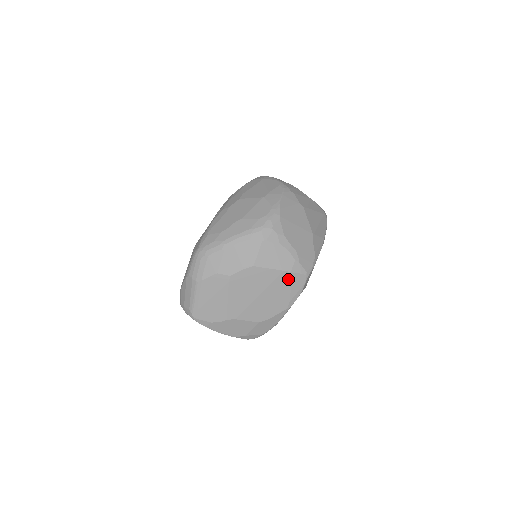
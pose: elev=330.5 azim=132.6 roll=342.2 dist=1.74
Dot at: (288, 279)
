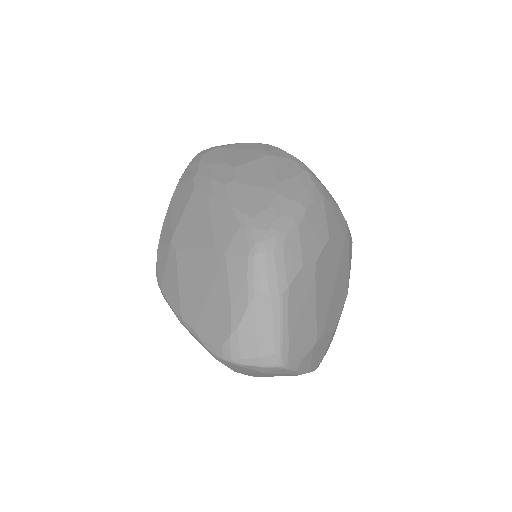
Dot at: (347, 249)
